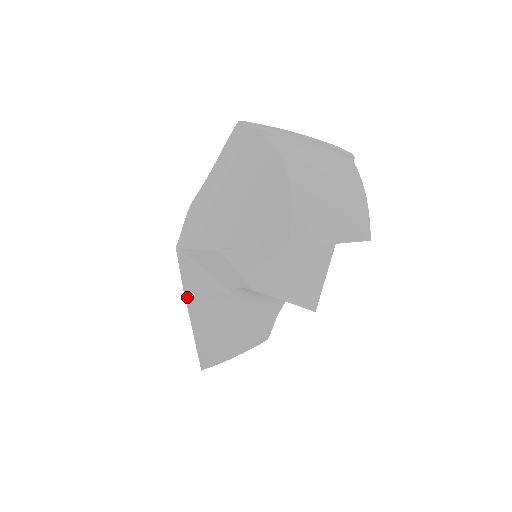
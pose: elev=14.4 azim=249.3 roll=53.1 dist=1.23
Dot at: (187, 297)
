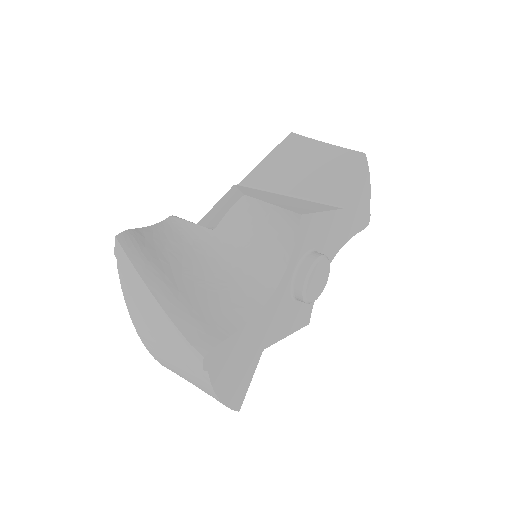
Dot at: occluded
